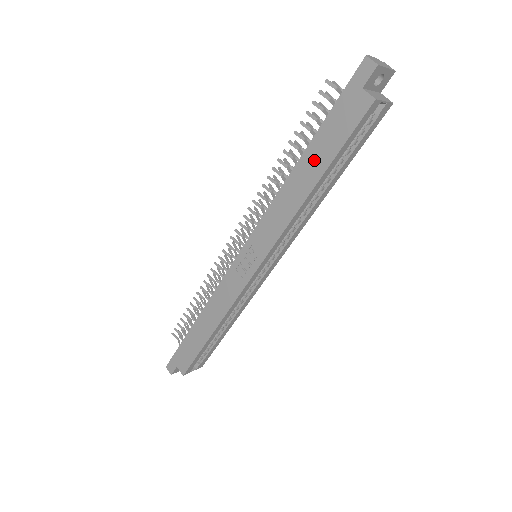
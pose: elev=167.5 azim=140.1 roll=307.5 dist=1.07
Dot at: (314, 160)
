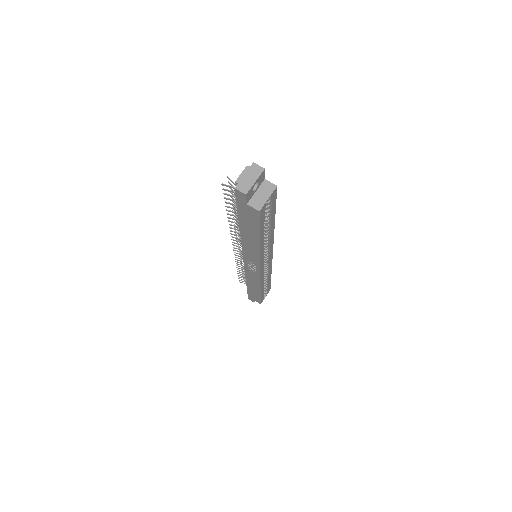
Dot at: (248, 231)
